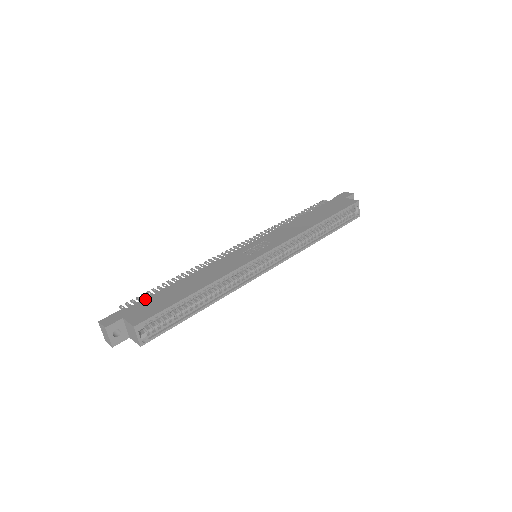
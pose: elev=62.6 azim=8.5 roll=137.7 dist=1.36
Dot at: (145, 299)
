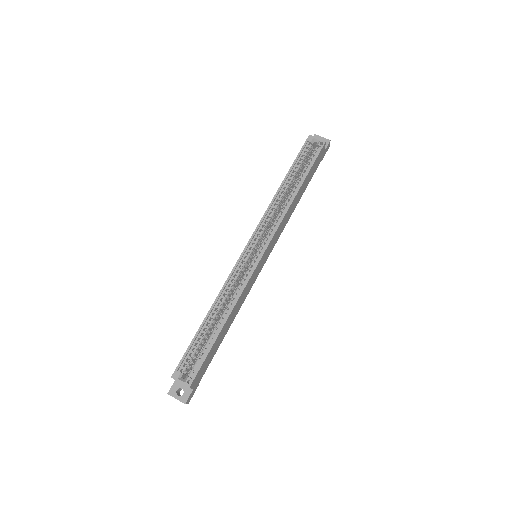
Dot at: occluded
